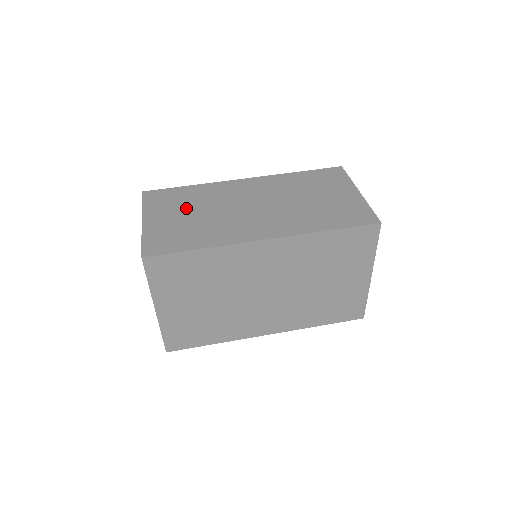
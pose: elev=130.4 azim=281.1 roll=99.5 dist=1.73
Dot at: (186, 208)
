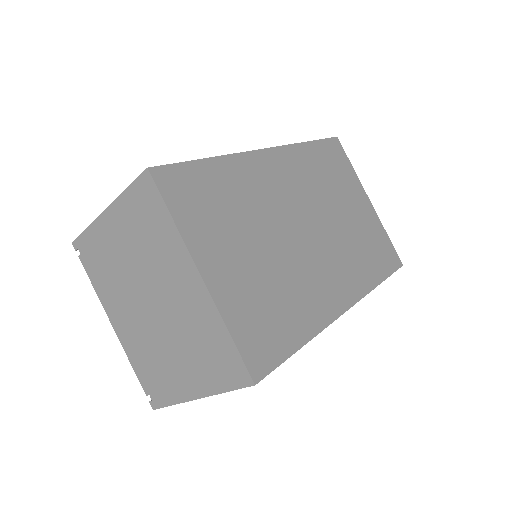
Dot at: occluded
